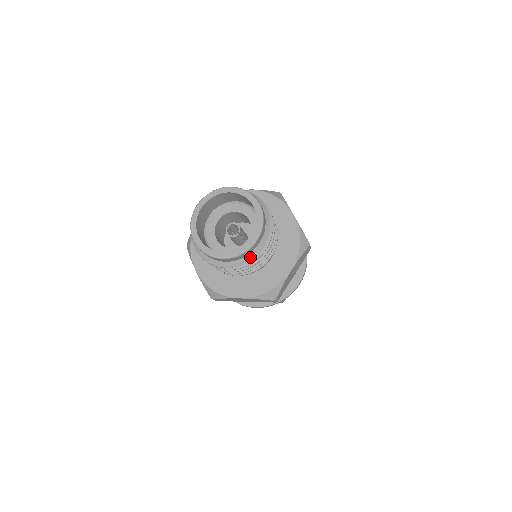
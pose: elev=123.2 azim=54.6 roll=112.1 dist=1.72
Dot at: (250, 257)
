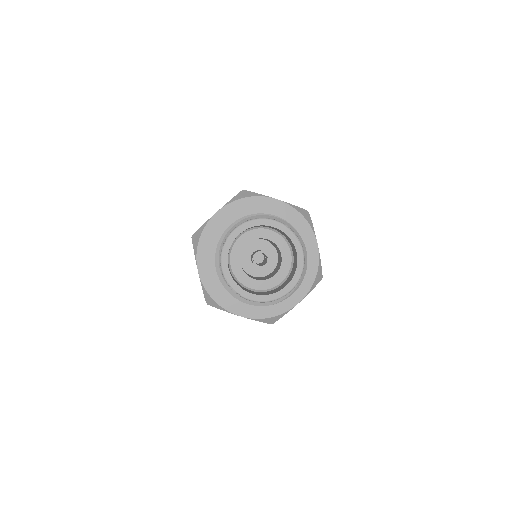
Dot at: (304, 269)
